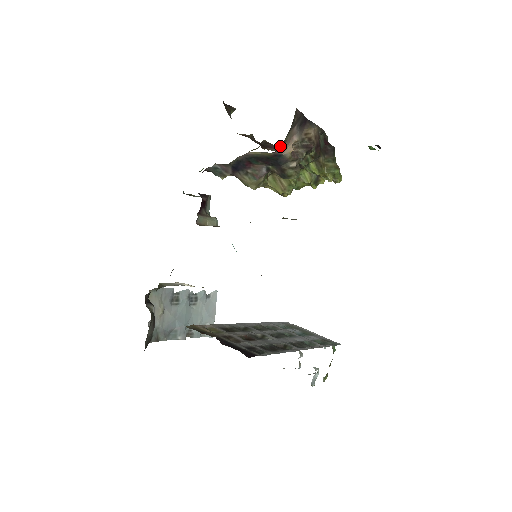
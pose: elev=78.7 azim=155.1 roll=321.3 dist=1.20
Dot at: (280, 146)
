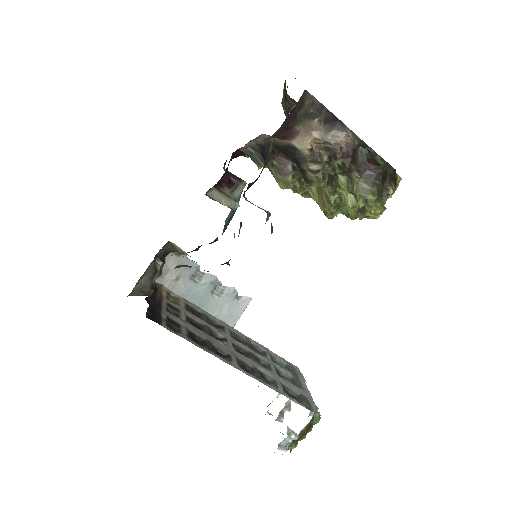
Dot at: (288, 133)
